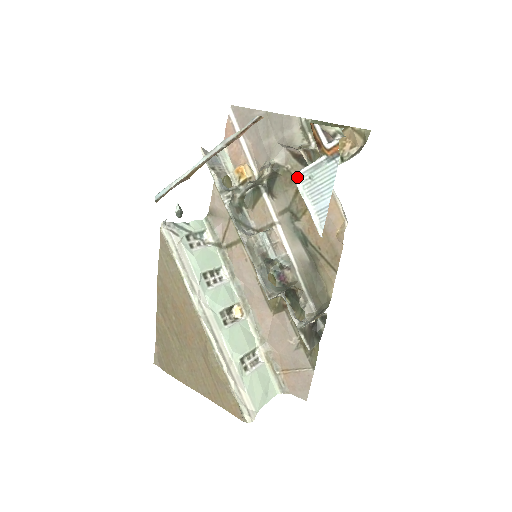
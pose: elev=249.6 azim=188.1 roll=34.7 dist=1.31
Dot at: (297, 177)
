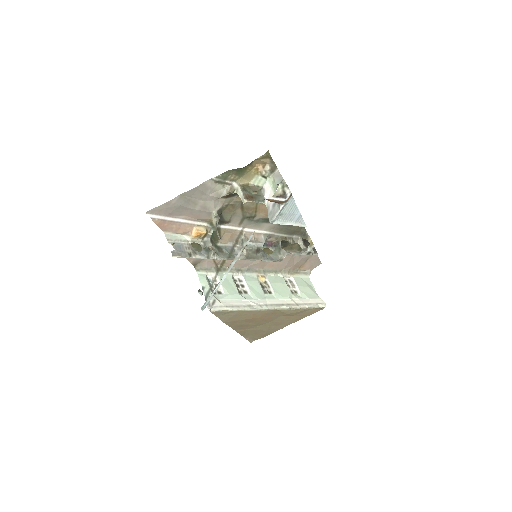
Dot at: (273, 222)
